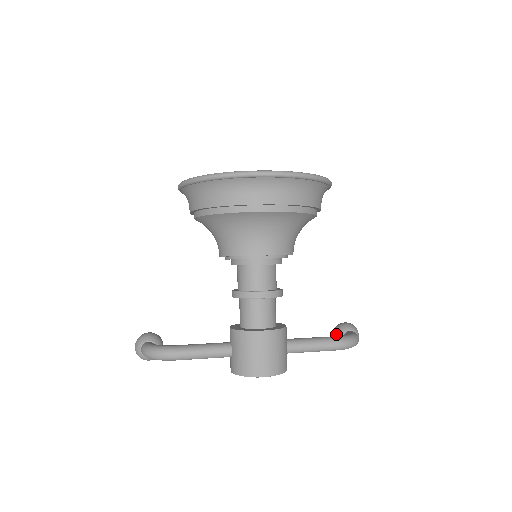
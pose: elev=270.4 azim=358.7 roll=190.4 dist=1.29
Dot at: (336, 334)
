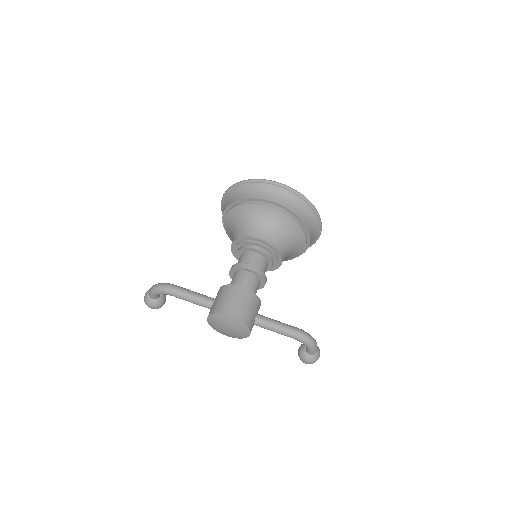
Dot at: (301, 346)
